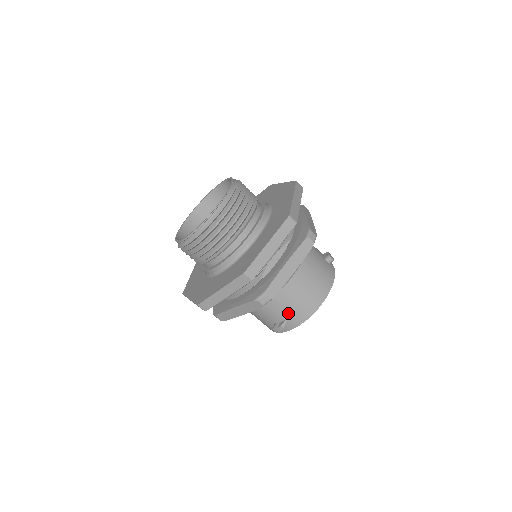
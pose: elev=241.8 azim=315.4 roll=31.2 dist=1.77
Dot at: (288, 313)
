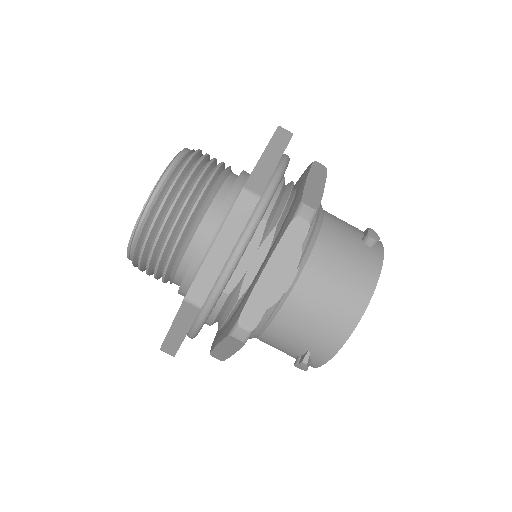
Dot at: (307, 341)
